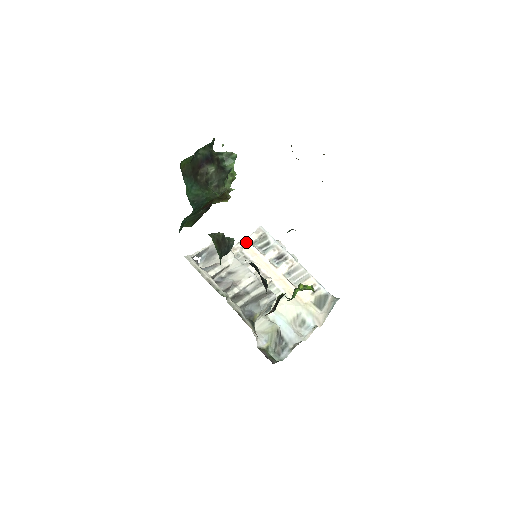
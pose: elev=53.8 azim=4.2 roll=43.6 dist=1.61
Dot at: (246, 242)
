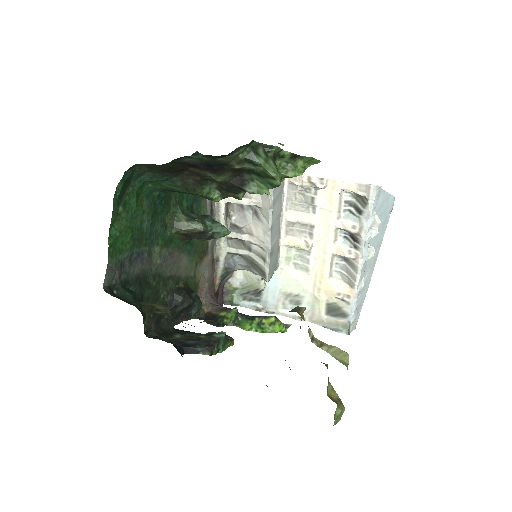
Dot at: (336, 184)
